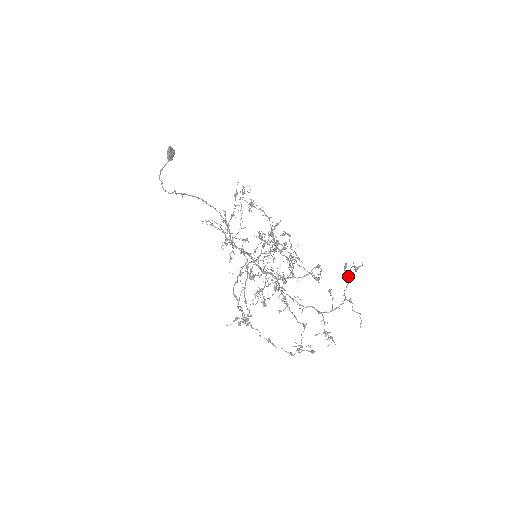
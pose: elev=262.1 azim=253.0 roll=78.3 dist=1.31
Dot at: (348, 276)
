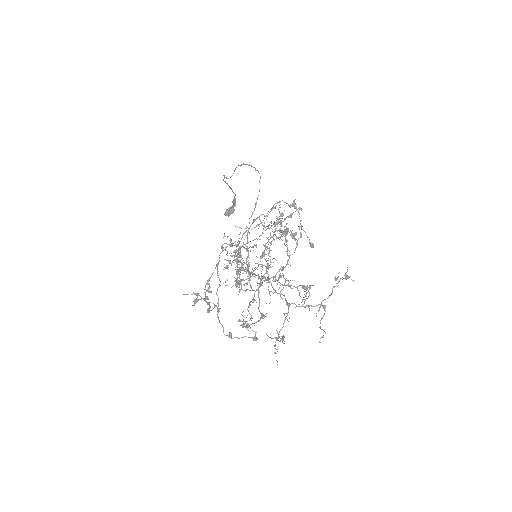
Dot at: occluded
